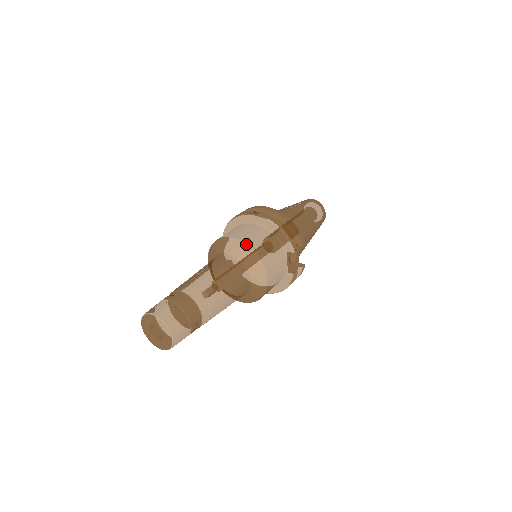
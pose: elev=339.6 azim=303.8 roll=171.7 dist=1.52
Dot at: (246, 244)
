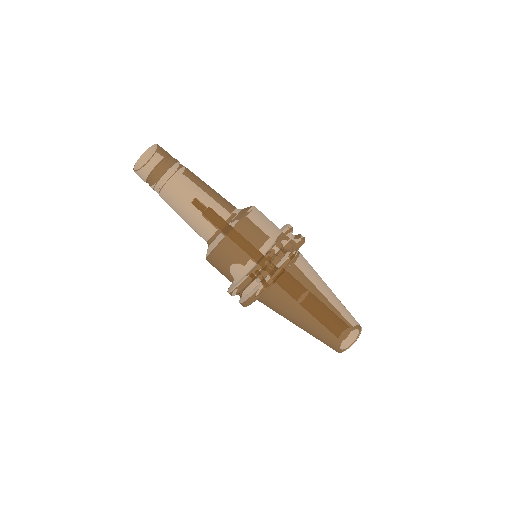
Dot at: occluded
